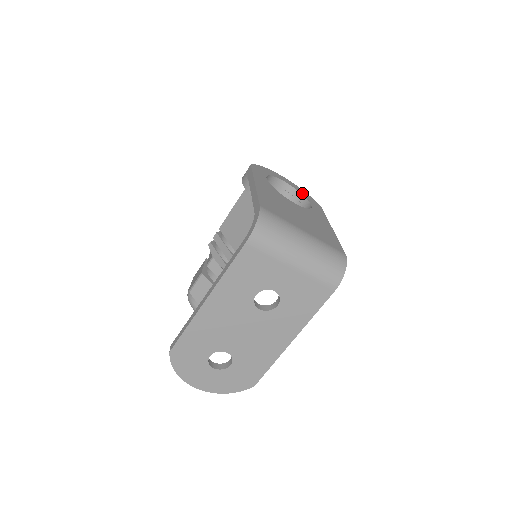
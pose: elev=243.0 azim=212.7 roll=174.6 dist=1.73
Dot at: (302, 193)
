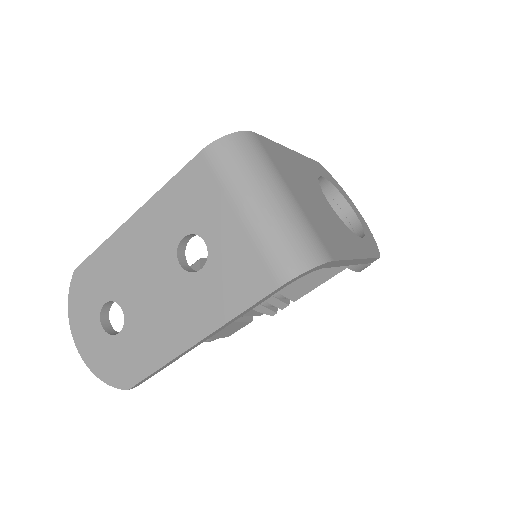
Dot at: (366, 231)
